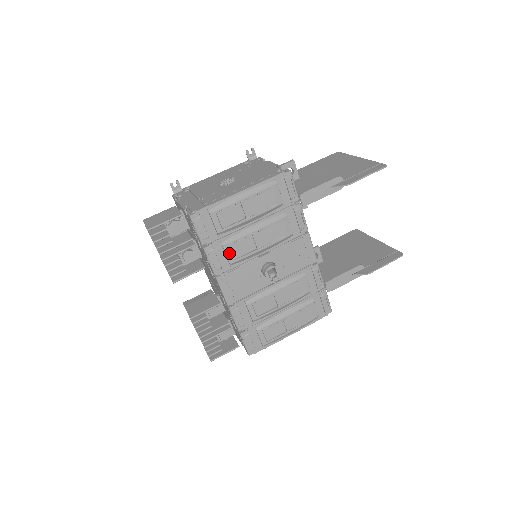
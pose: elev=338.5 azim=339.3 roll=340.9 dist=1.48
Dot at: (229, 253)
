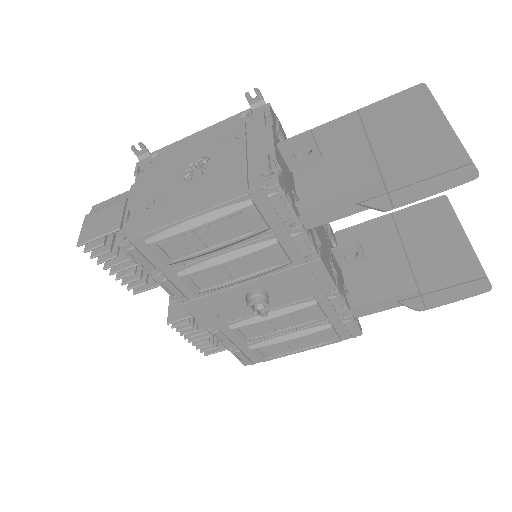
Dot at: (190, 284)
